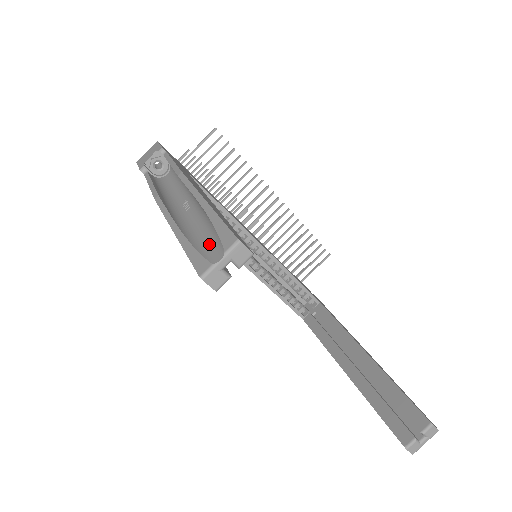
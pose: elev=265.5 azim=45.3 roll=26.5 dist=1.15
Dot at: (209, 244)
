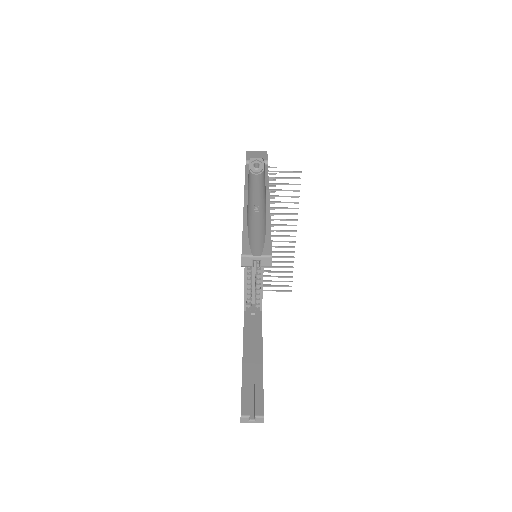
Dot at: (256, 243)
